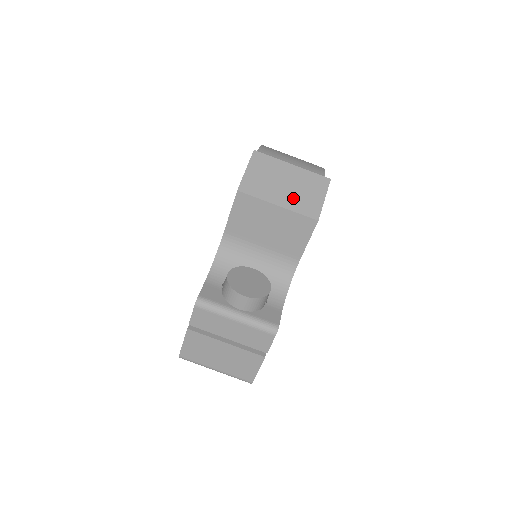
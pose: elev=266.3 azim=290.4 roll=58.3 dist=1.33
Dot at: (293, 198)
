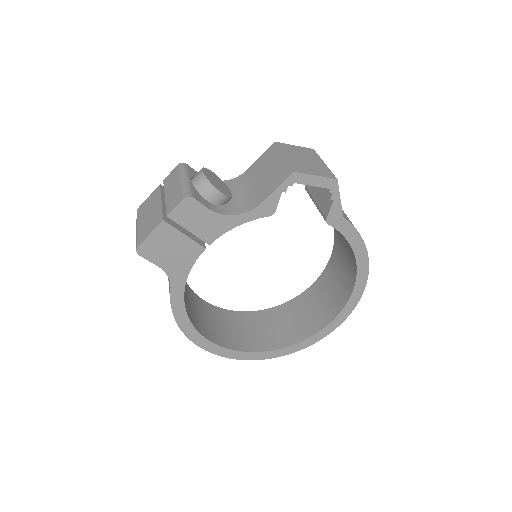
Dot at: (298, 162)
